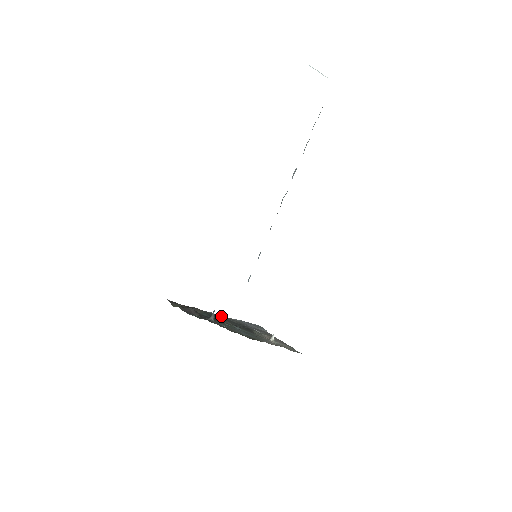
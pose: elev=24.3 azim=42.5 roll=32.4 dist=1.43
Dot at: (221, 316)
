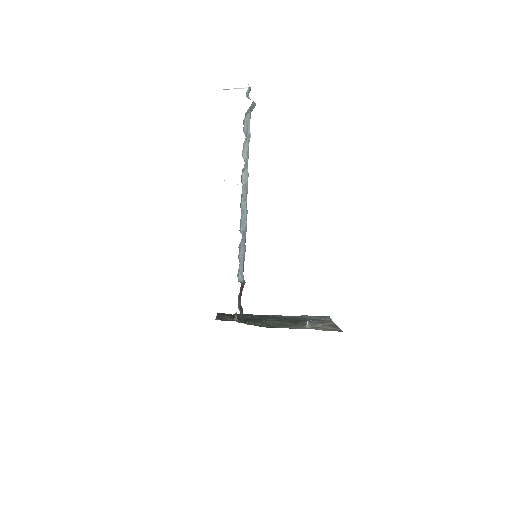
Dot at: (277, 316)
